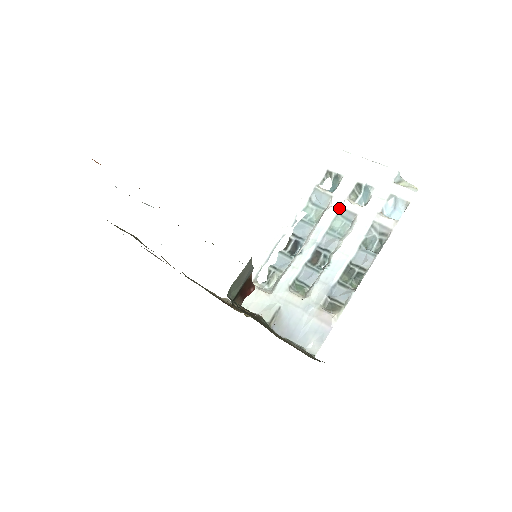
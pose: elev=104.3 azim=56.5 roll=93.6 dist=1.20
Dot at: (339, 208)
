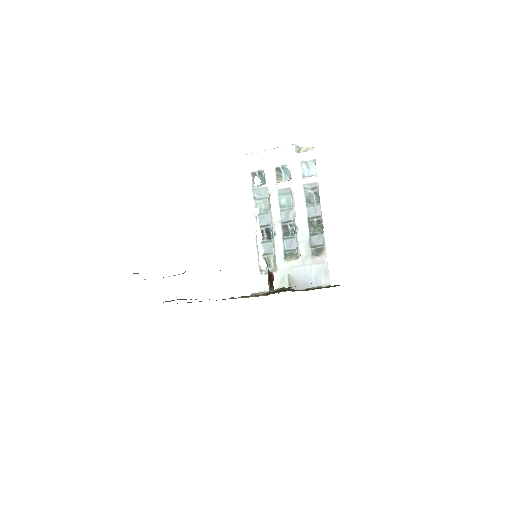
Dot at: (276, 191)
